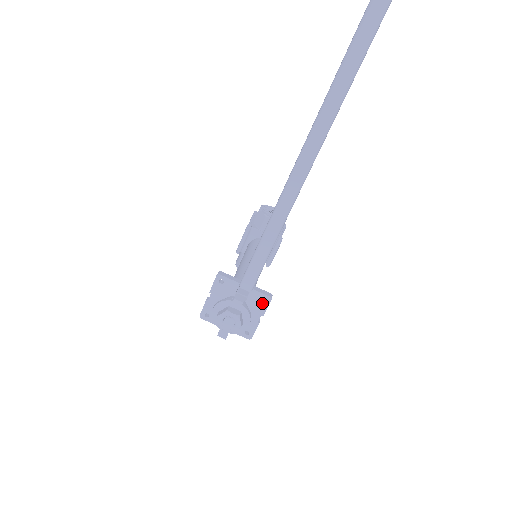
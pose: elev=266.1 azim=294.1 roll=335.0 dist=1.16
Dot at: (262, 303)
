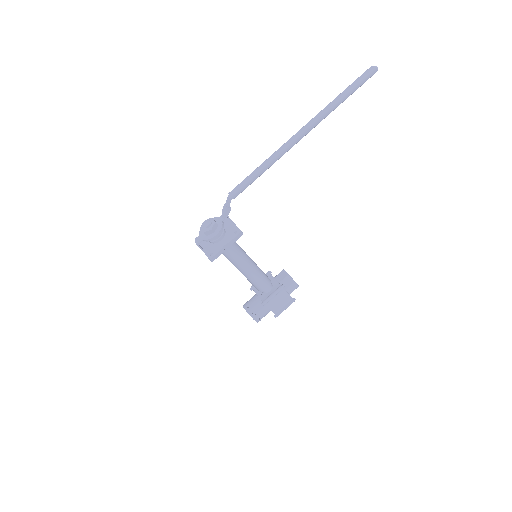
Dot at: (234, 234)
